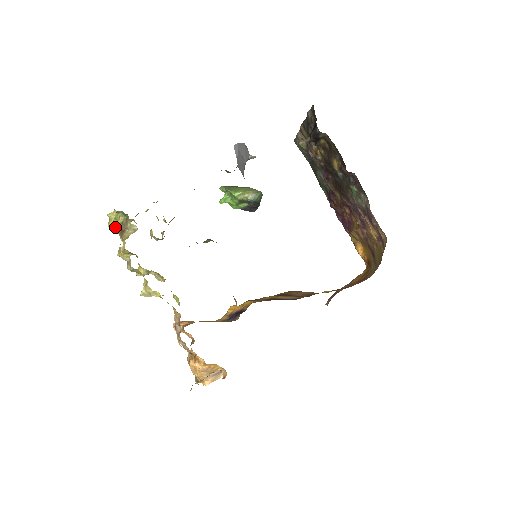
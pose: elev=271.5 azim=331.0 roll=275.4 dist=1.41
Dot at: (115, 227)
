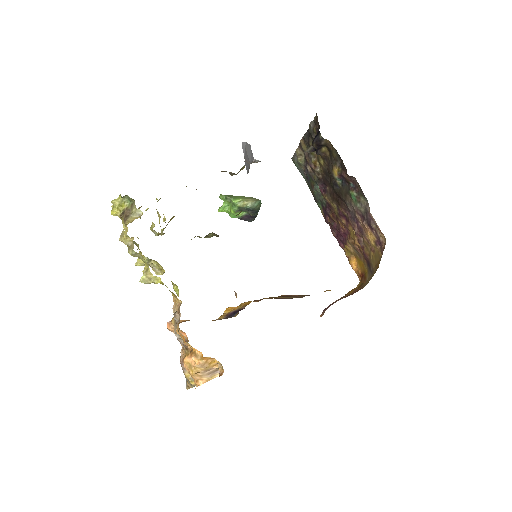
Dot at: (118, 214)
